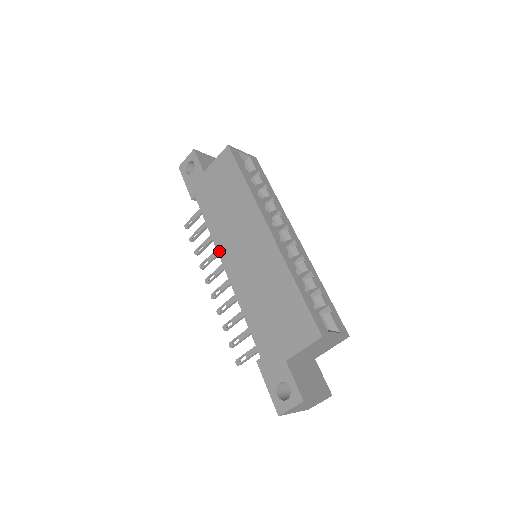
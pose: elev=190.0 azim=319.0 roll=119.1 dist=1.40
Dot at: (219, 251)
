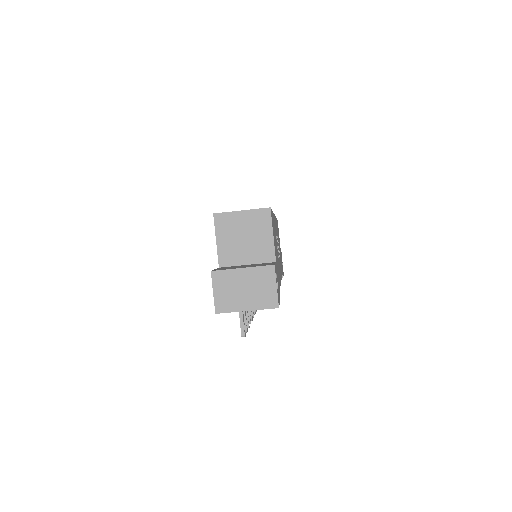
Dot at: occluded
